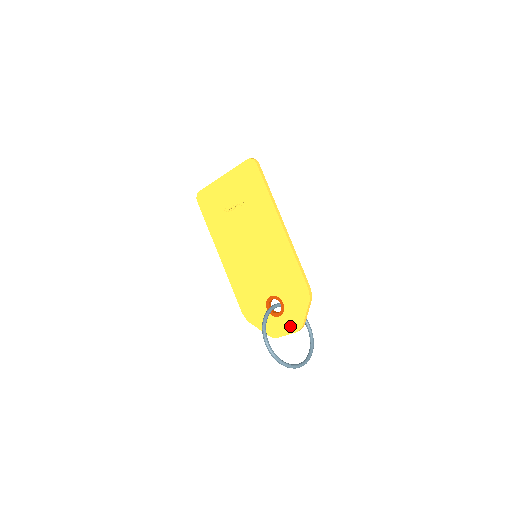
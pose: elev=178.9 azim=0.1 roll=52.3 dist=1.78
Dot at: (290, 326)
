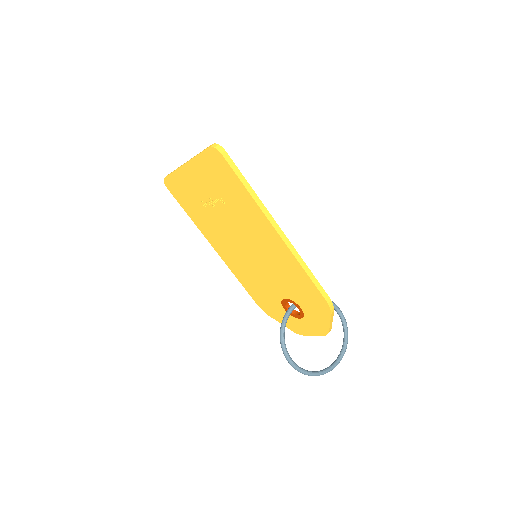
Dot at: (314, 330)
